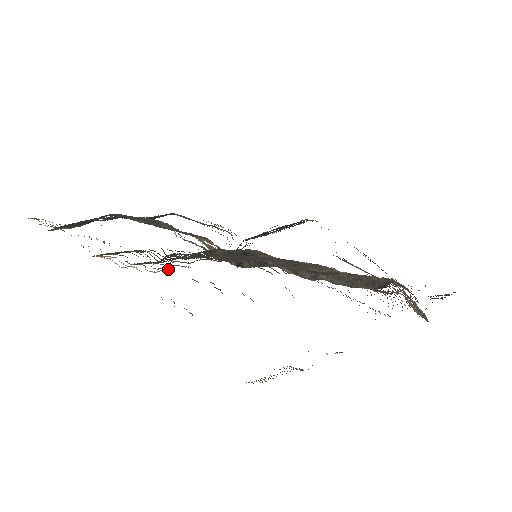
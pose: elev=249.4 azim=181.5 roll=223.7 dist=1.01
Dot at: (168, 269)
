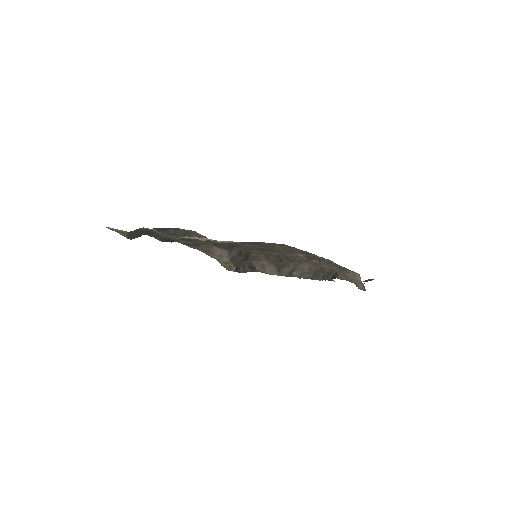
Dot at: occluded
